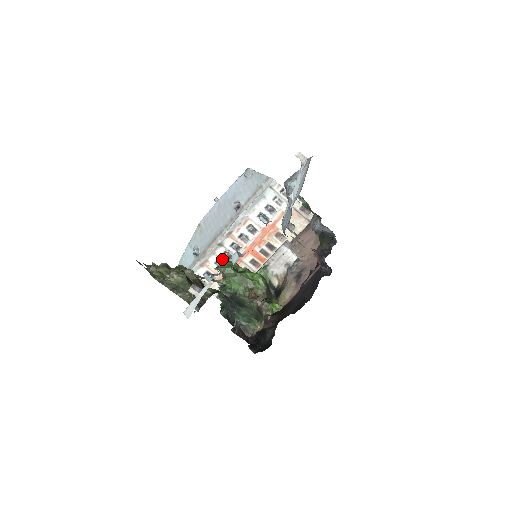
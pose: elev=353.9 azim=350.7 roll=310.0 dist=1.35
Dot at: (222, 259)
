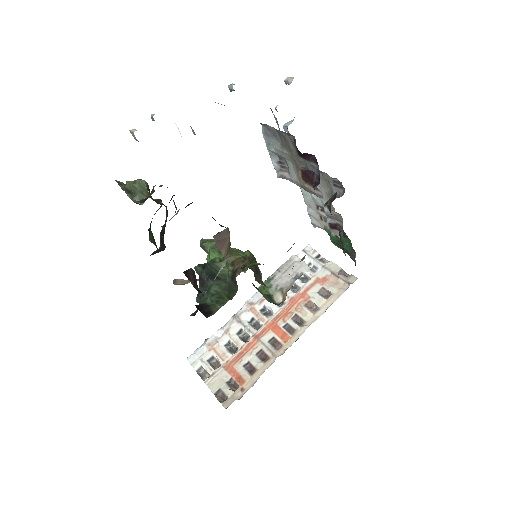
Dot at: (235, 339)
